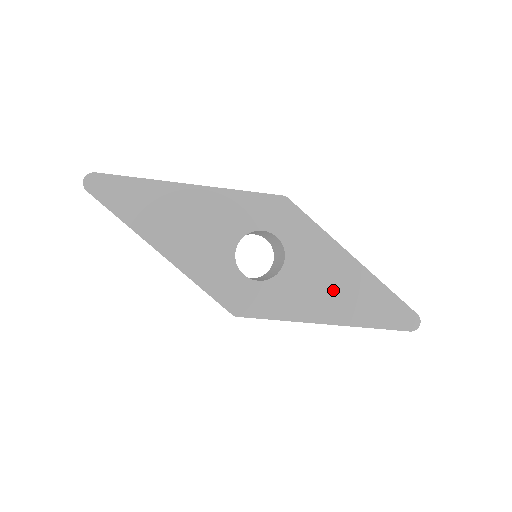
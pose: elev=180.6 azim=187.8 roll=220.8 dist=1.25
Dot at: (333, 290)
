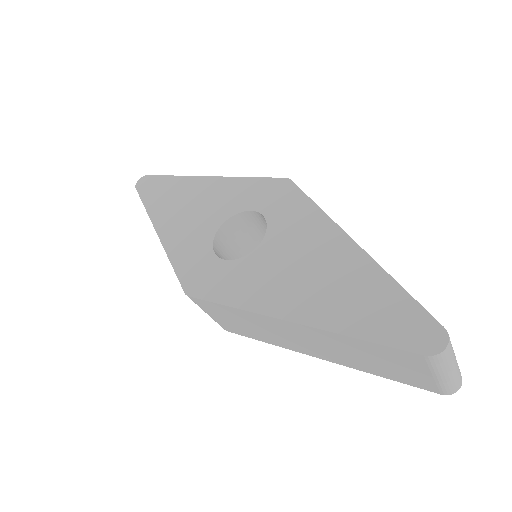
Dot at: (309, 277)
